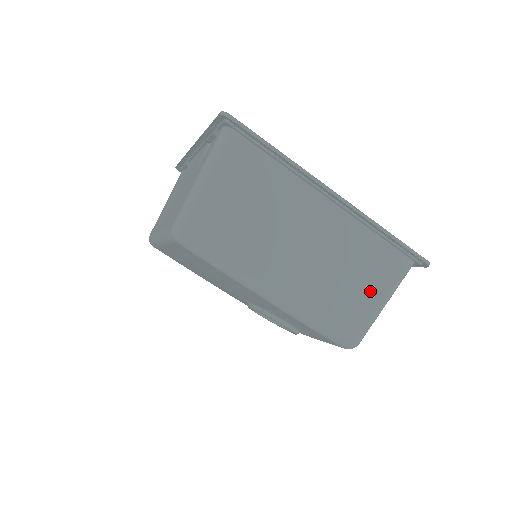
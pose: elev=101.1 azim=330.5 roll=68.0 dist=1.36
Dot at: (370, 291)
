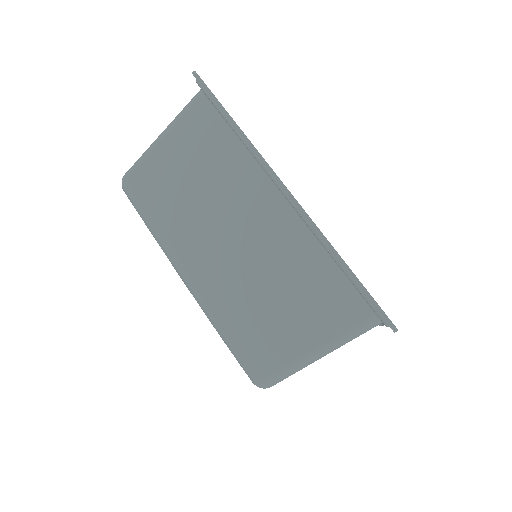
Dot at: (301, 327)
